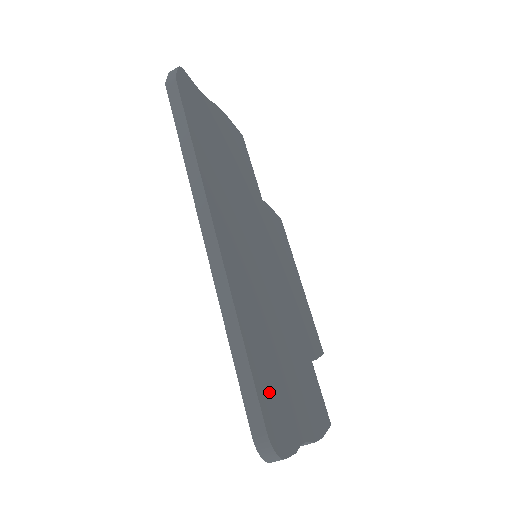
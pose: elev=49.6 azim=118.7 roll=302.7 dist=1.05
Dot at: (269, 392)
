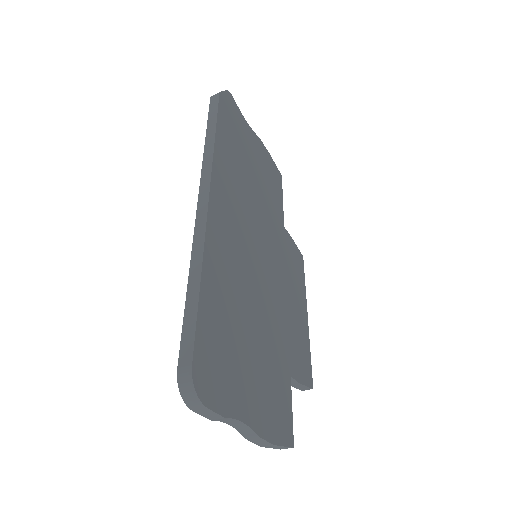
Dot at: (214, 343)
